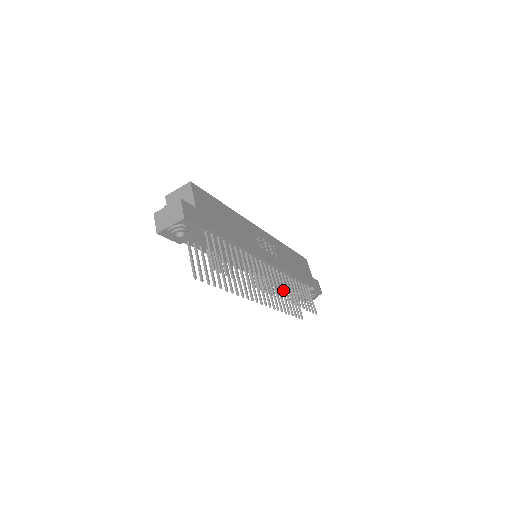
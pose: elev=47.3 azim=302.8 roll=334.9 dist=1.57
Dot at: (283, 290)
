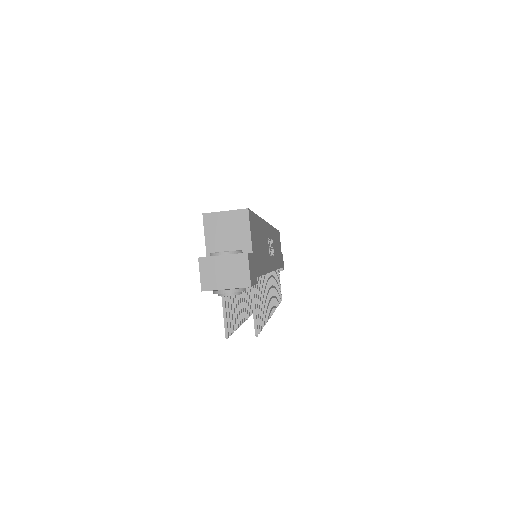
Dot at: (274, 297)
